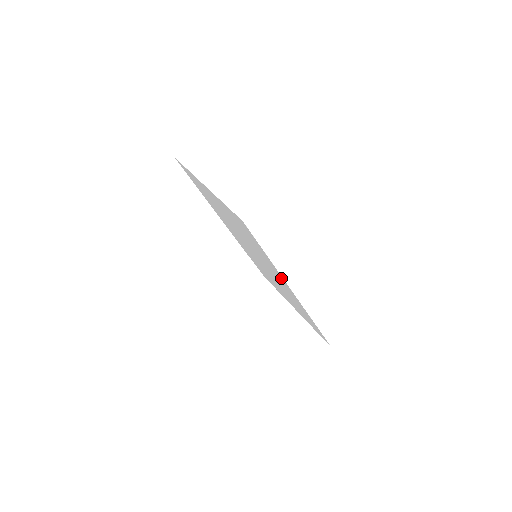
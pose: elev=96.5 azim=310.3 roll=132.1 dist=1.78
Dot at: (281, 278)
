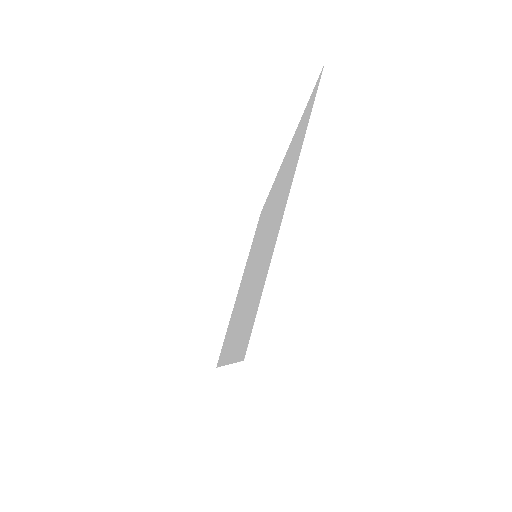
Dot at: occluded
